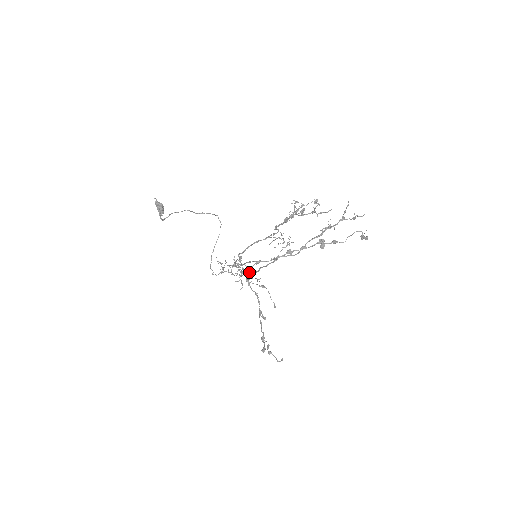
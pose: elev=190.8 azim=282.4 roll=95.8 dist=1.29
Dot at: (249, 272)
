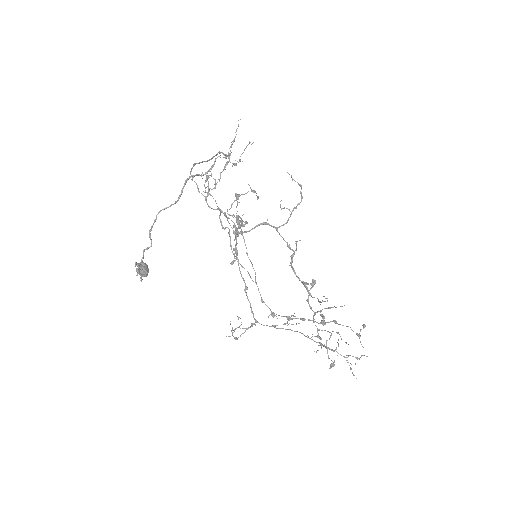
Dot at: occluded
